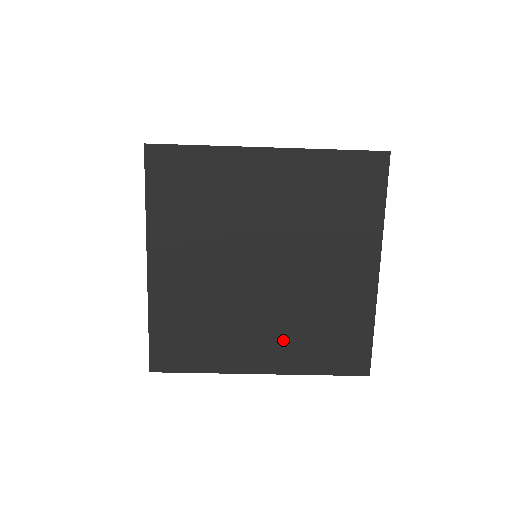
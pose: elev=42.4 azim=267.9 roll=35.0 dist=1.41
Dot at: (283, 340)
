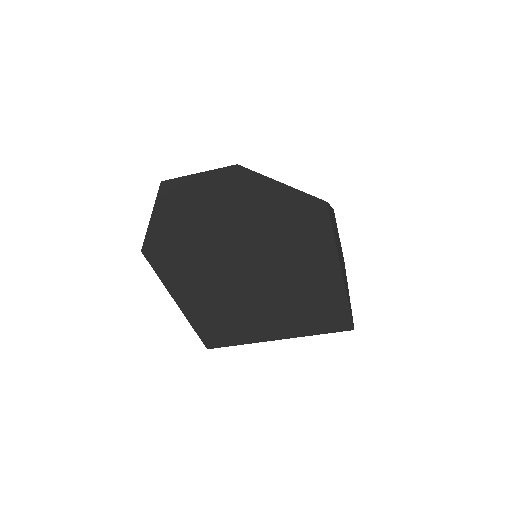
Dot at: (287, 324)
